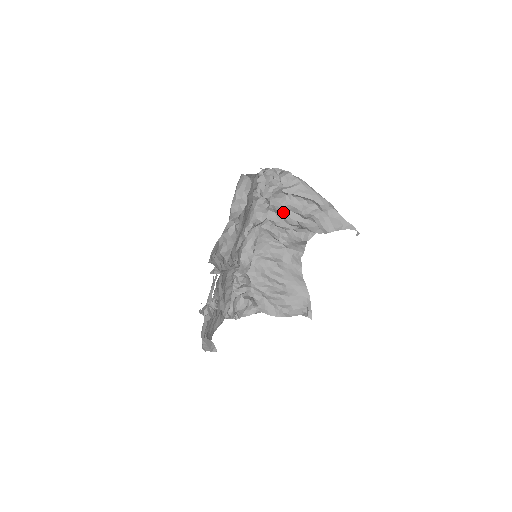
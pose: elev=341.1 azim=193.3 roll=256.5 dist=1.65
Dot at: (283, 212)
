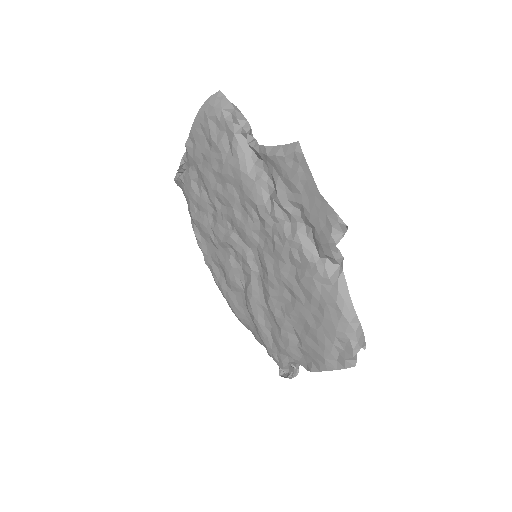
Dot at: occluded
